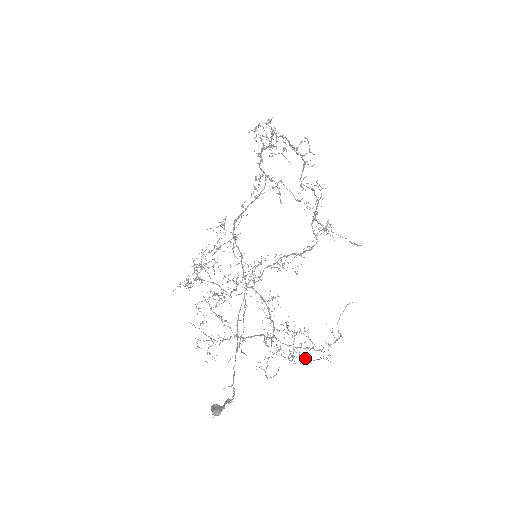
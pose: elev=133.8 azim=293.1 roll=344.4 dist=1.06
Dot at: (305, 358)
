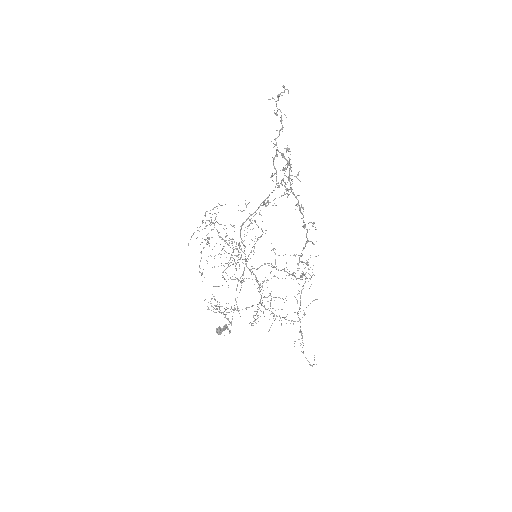
Dot at: occluded
